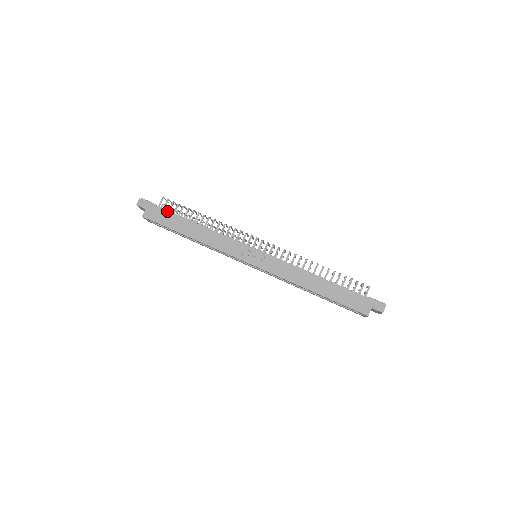
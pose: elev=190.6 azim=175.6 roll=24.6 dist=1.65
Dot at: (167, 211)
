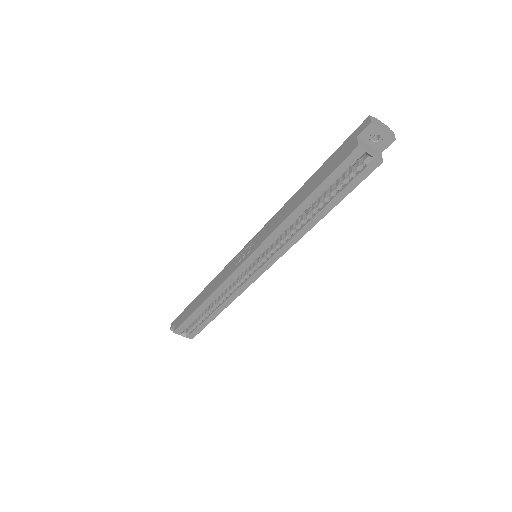
Dot at: (186, 308)
